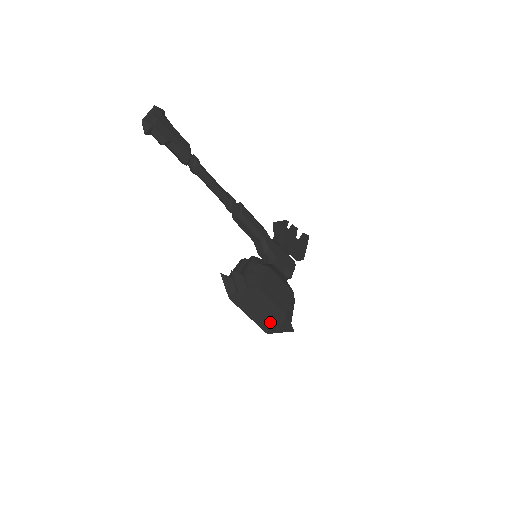
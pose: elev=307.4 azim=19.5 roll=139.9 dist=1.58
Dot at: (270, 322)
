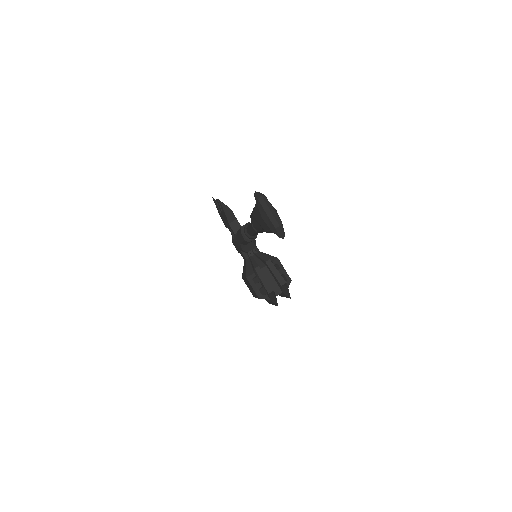
Dot at: occluded
